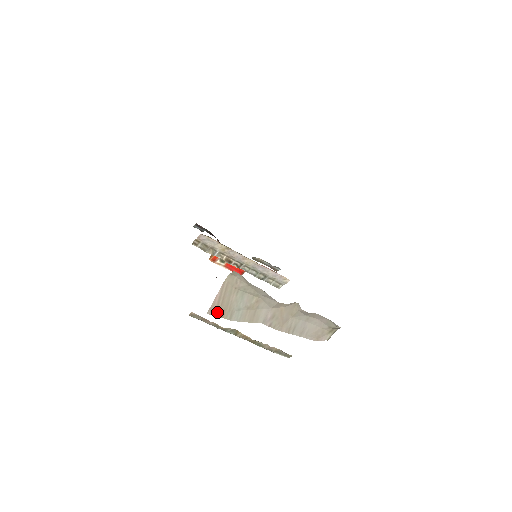
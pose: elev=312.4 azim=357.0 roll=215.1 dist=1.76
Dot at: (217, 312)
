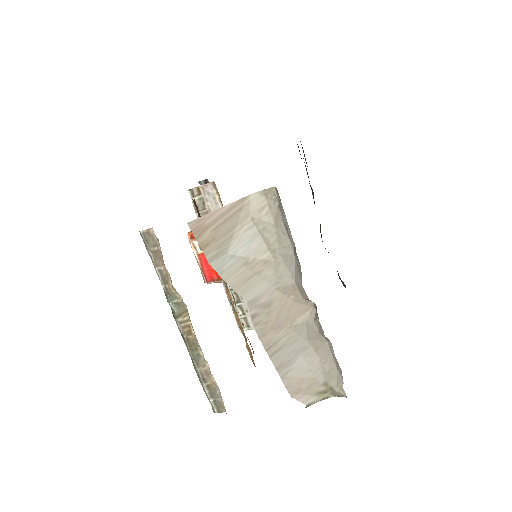
Dot at: (202, 234)
